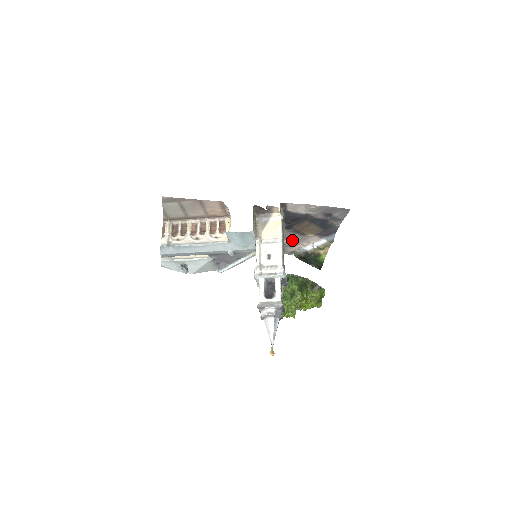
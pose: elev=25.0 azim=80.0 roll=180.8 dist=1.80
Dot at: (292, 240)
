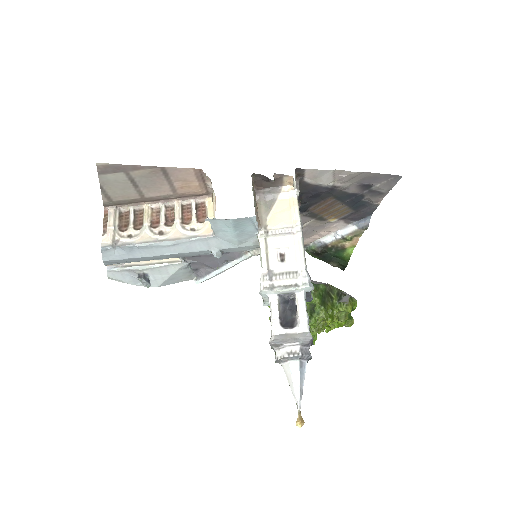
Dot at: (305, 229)
